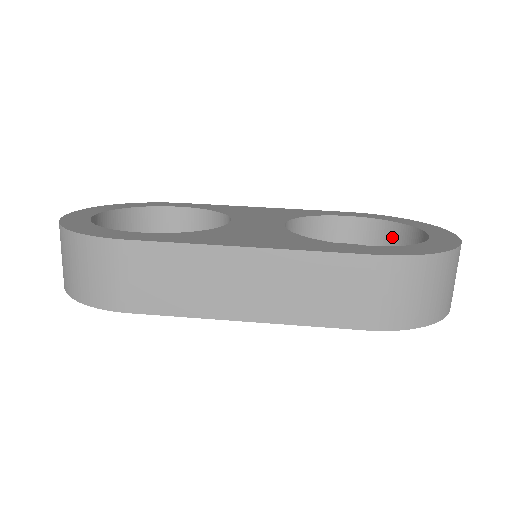
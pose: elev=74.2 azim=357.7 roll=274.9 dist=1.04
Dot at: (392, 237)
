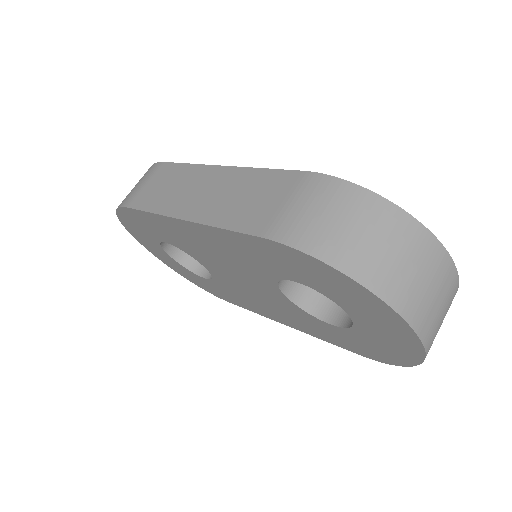
Dot at: occluded
